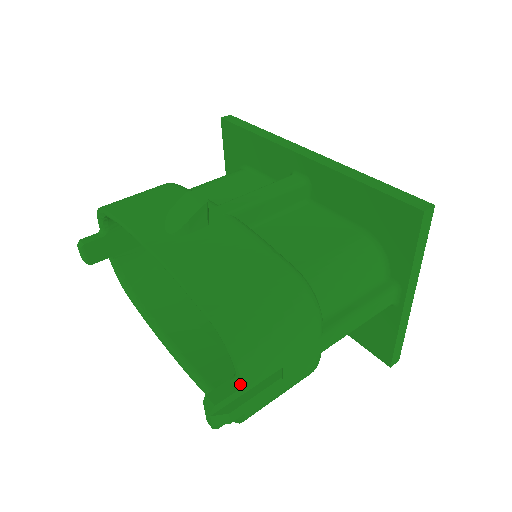
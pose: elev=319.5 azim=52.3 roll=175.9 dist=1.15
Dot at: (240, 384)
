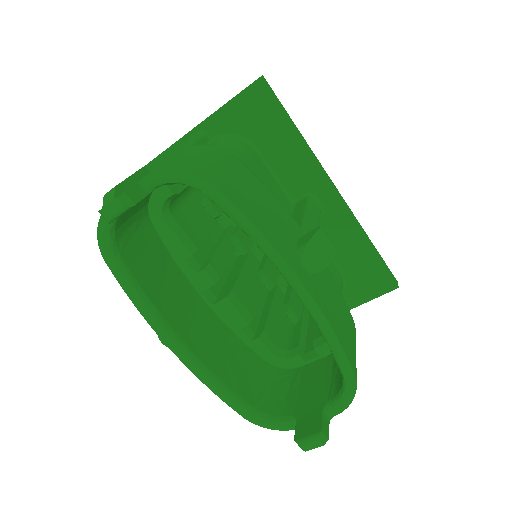
Dot at: (332, 417)
